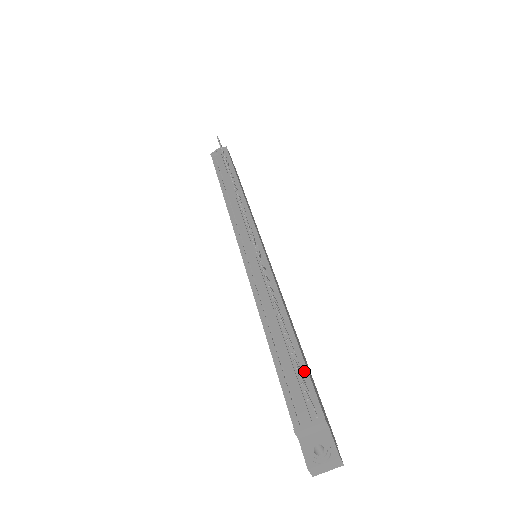
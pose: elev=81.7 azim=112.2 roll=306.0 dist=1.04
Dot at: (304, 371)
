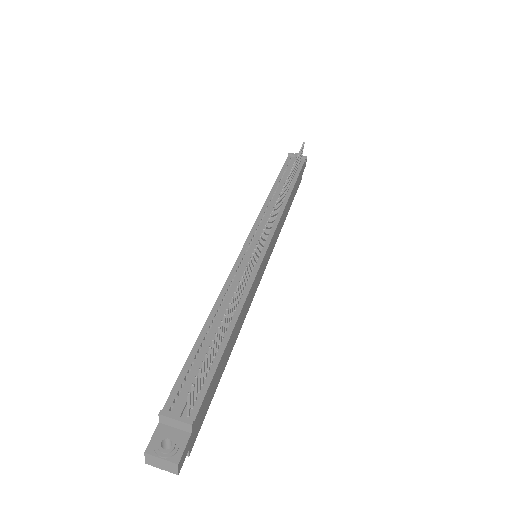
Dot at: (211, 372)
